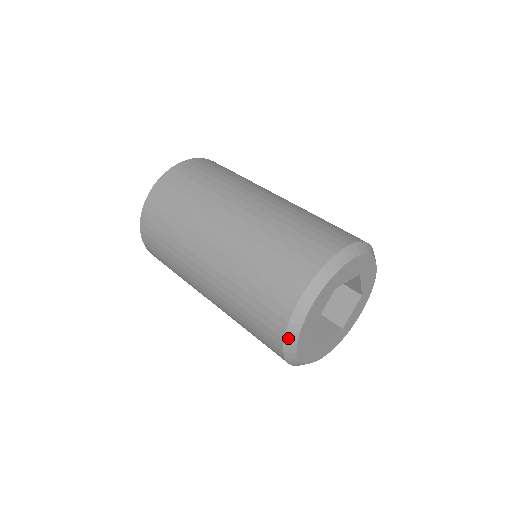
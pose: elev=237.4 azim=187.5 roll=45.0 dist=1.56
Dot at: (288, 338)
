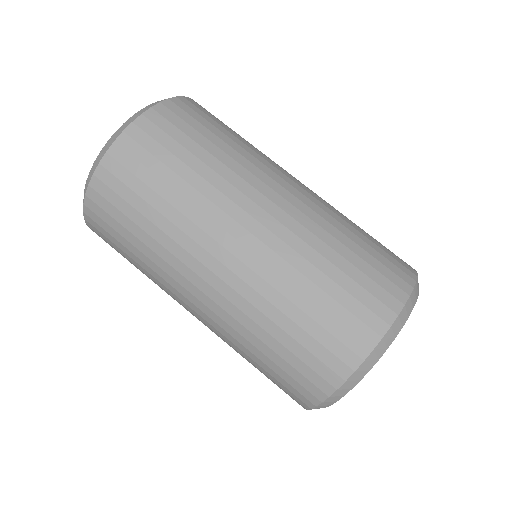
Dot at: (316, 408)
